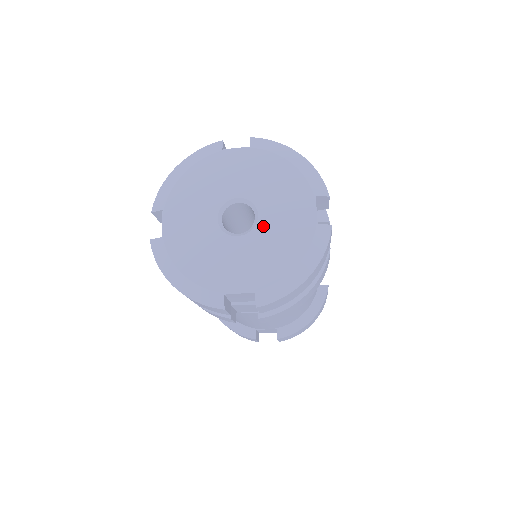
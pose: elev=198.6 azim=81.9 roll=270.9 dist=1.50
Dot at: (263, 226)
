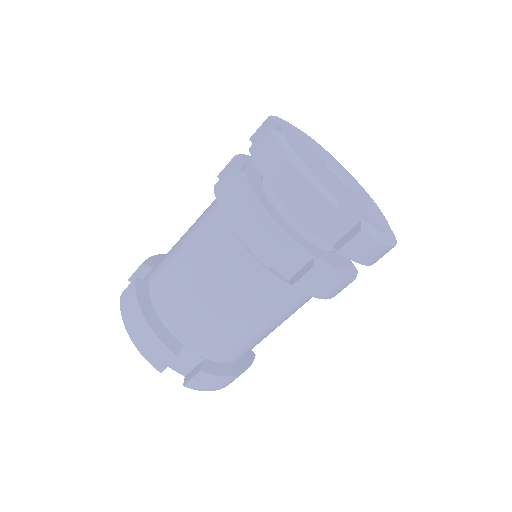
Dot at: (356, 195)
